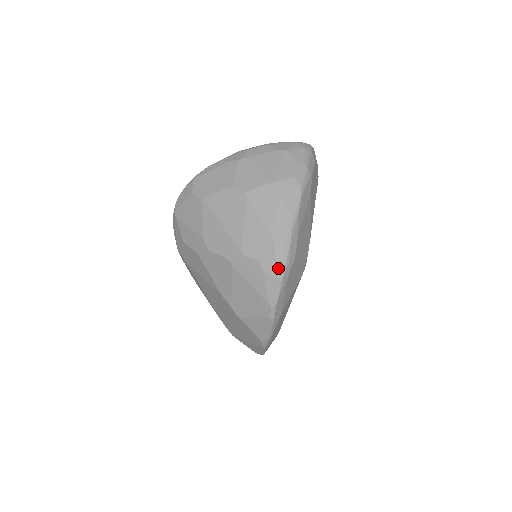
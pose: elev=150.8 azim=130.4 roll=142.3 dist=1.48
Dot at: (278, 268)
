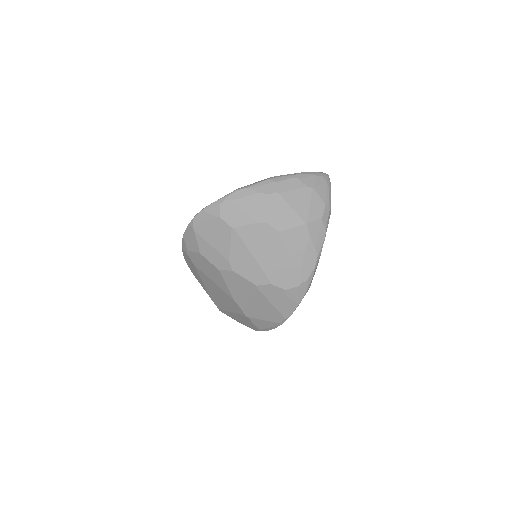
Dot at: (299, 295)
